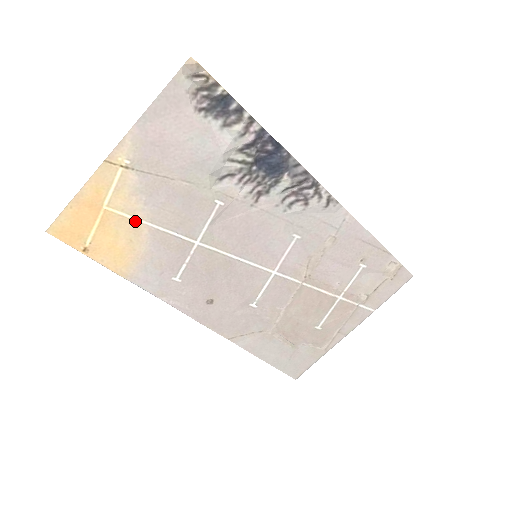
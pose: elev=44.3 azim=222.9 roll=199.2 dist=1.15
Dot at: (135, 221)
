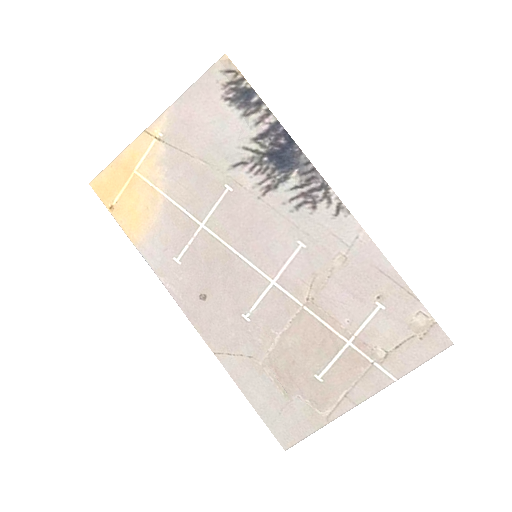
Dot at: (155, 190)
